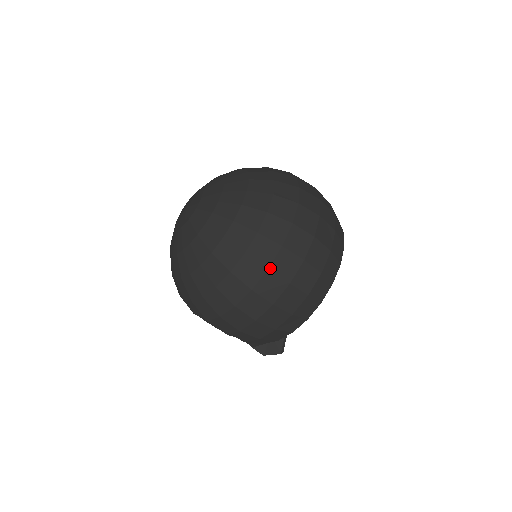
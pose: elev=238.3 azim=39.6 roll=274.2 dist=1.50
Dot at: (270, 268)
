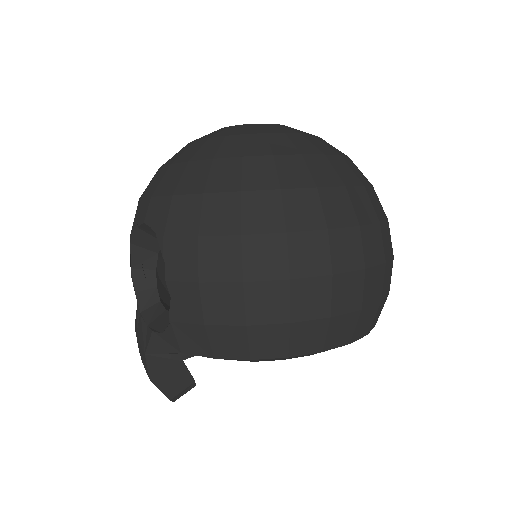
Dot at: (330, 231)
